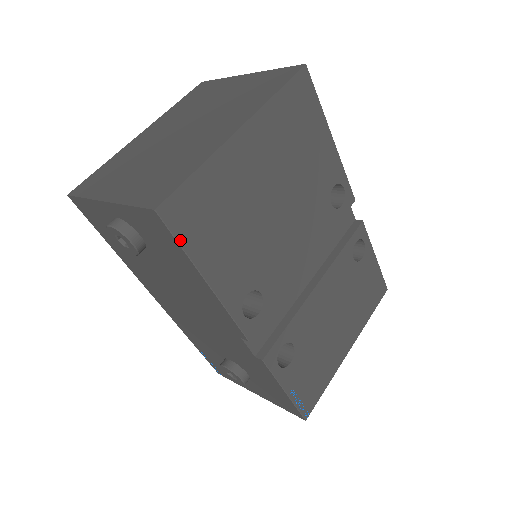
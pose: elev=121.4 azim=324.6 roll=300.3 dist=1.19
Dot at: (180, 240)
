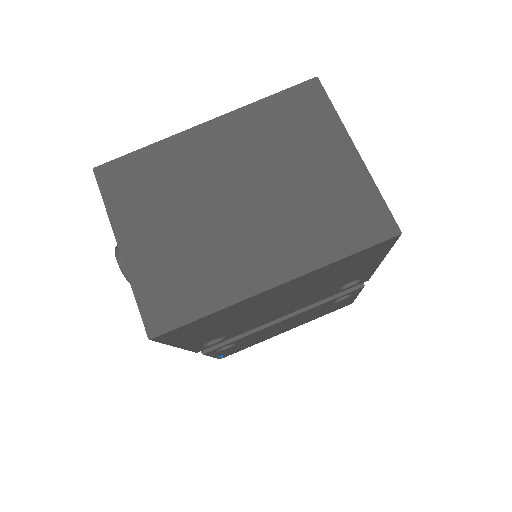
Dot at: (165, 342)
